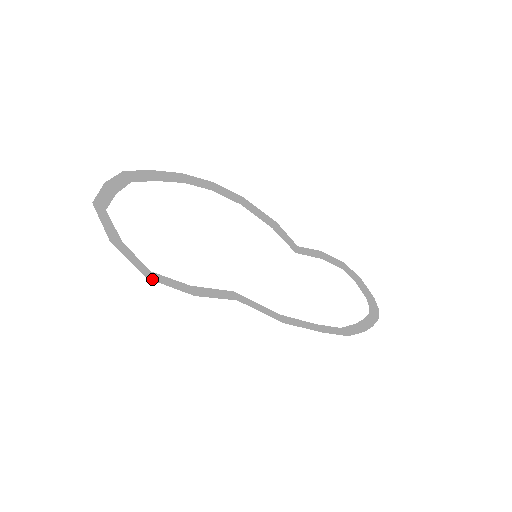
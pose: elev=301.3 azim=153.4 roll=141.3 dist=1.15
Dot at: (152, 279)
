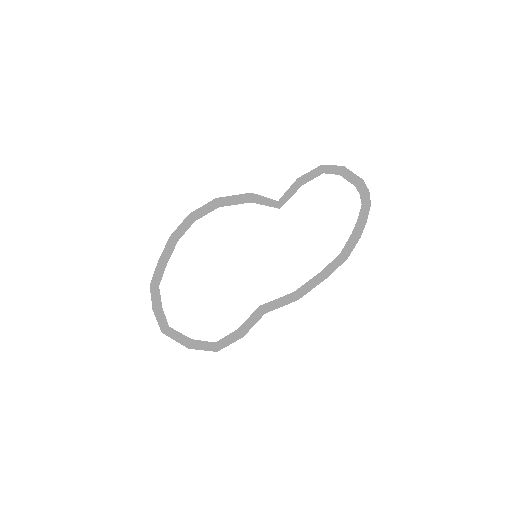
Dot at: (219, 349)
